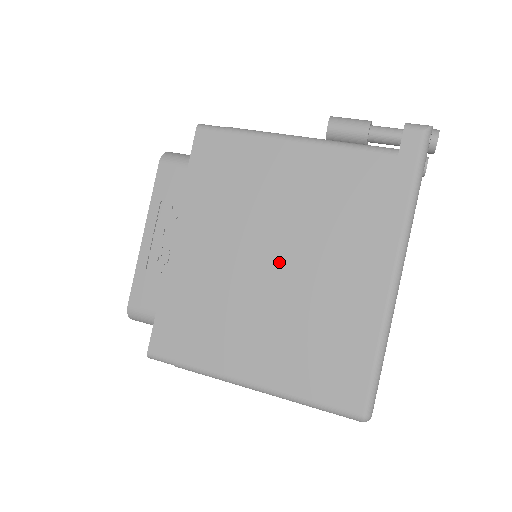
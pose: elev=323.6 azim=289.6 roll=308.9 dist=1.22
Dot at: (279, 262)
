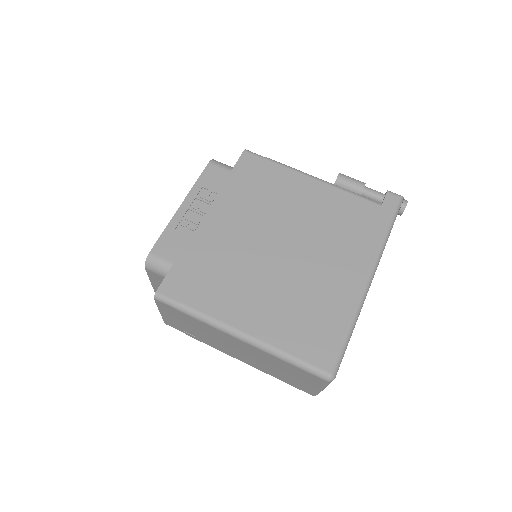
Dot at: (286, 250)
